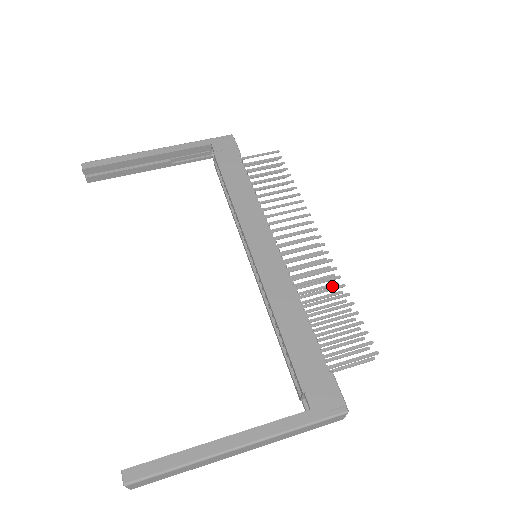
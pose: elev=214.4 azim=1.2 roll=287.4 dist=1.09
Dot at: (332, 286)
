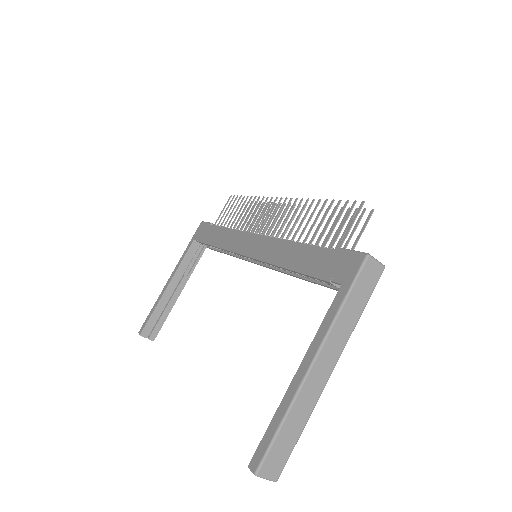
Dot at: occluded
